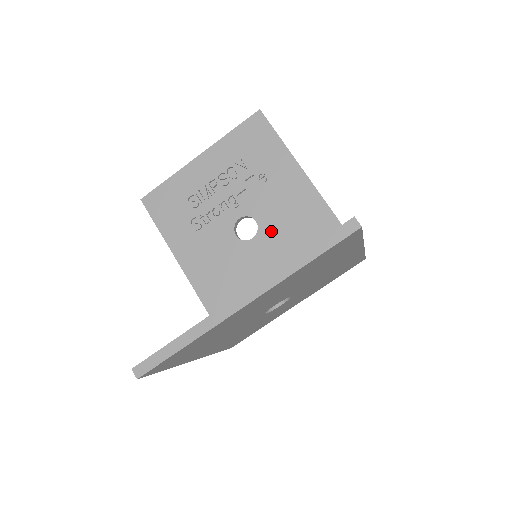
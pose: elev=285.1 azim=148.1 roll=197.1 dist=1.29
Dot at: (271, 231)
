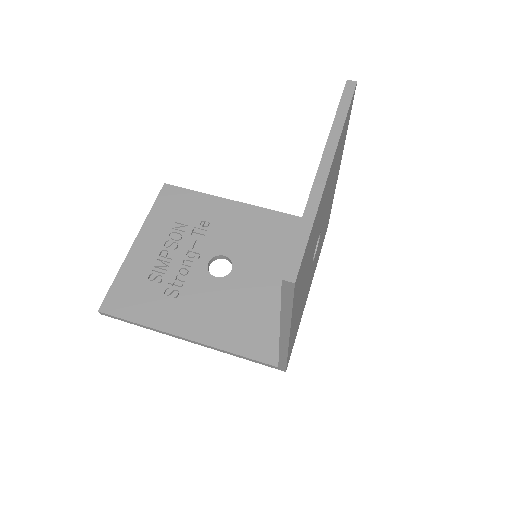
Dot at: (243, 254)
